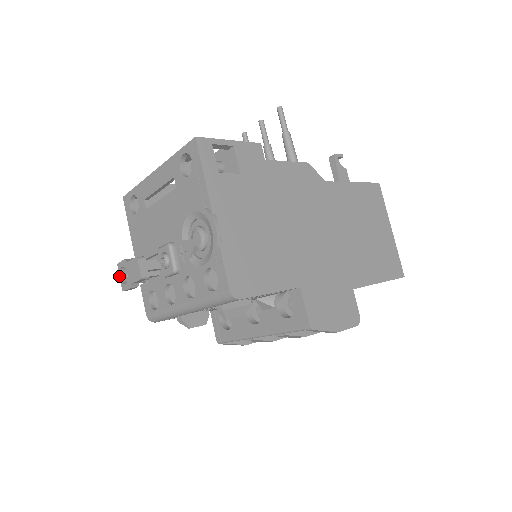
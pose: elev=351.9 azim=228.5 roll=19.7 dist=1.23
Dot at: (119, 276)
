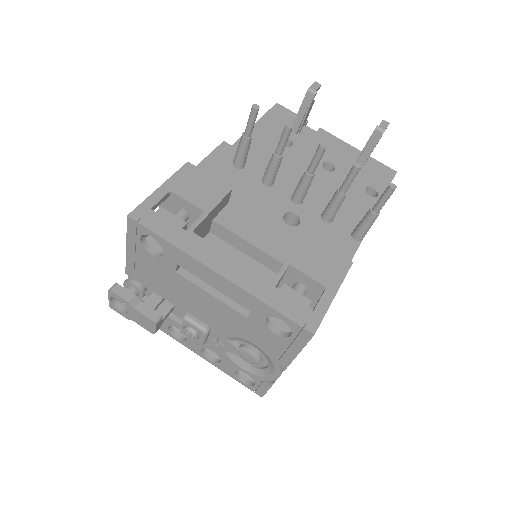
Dot at: (108, 297)
